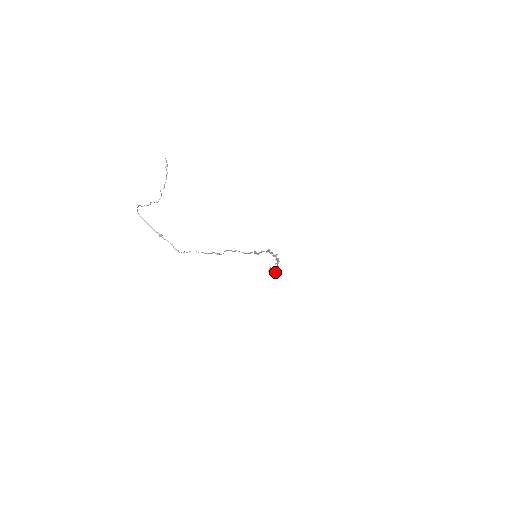
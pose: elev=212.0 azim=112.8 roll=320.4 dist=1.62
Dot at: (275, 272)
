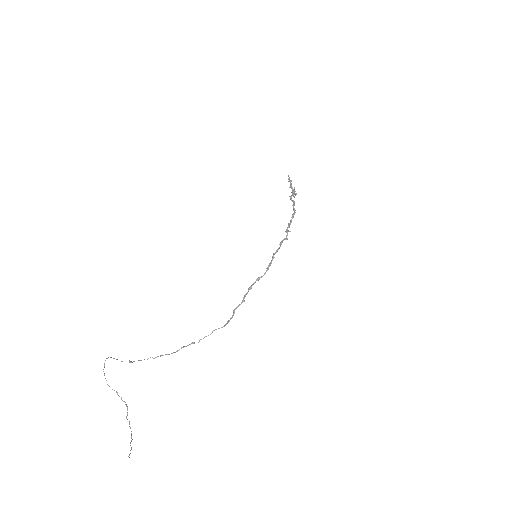
Dot at: occluded
